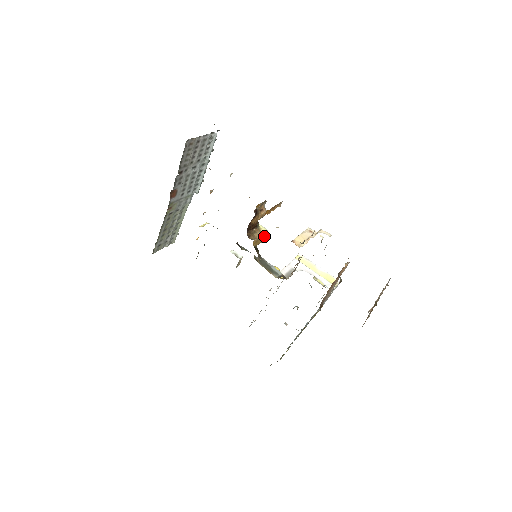
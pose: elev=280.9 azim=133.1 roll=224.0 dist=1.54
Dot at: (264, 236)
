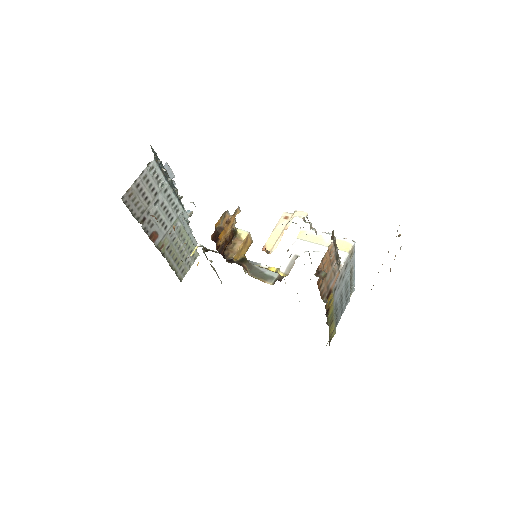
Dot at: (249, 238)
